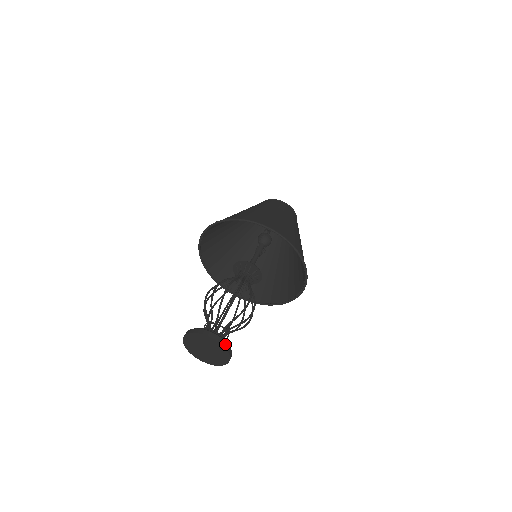
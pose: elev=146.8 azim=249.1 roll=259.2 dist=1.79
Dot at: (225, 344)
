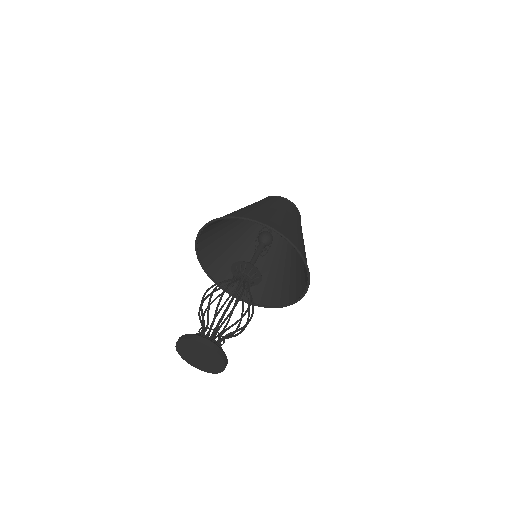
Dot at: (211, 345)
